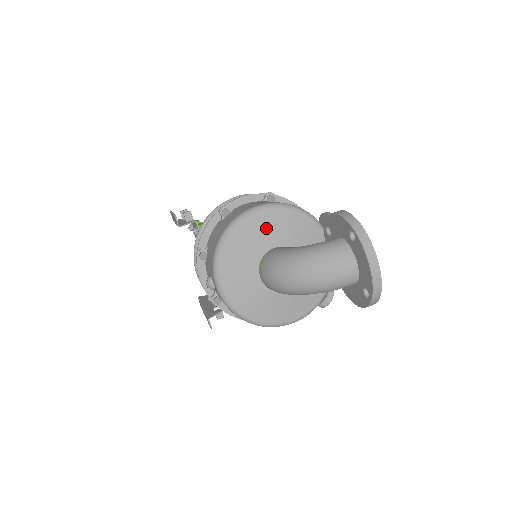
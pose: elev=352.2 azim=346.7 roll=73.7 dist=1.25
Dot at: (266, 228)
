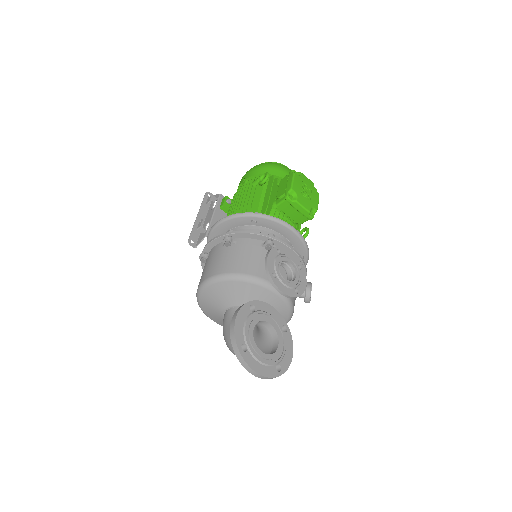
Dot at: (216, 297)
